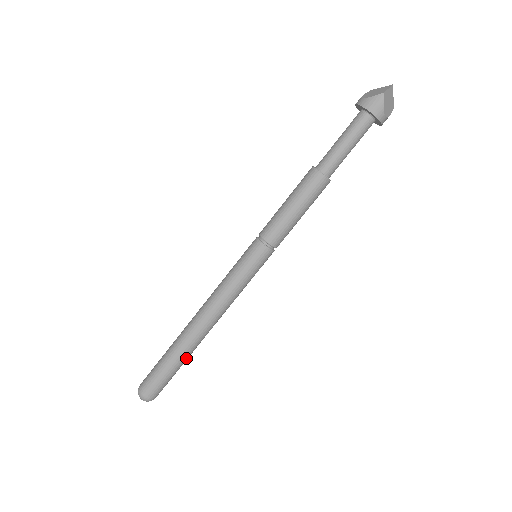
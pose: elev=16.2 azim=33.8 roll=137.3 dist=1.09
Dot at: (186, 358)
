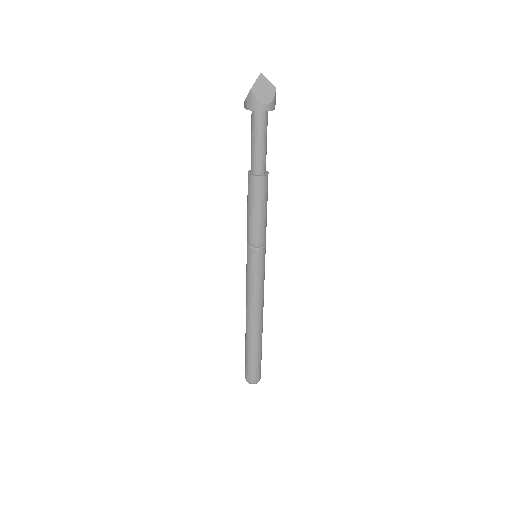
Dot at: (258, 347)
